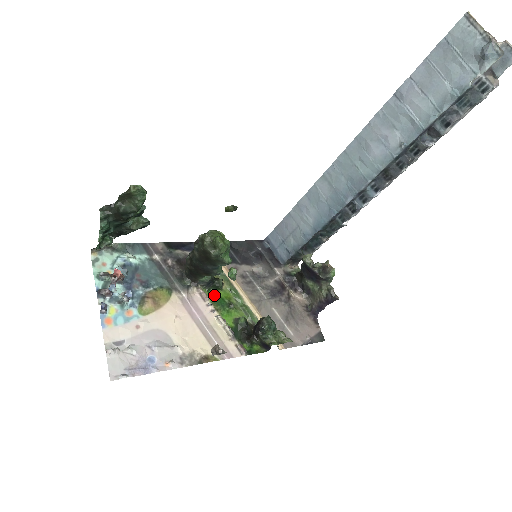
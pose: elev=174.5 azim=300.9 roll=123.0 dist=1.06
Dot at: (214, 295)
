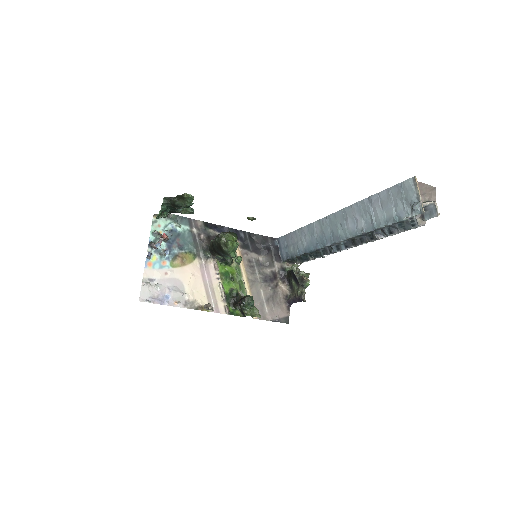
Dot at: (224, 268)
